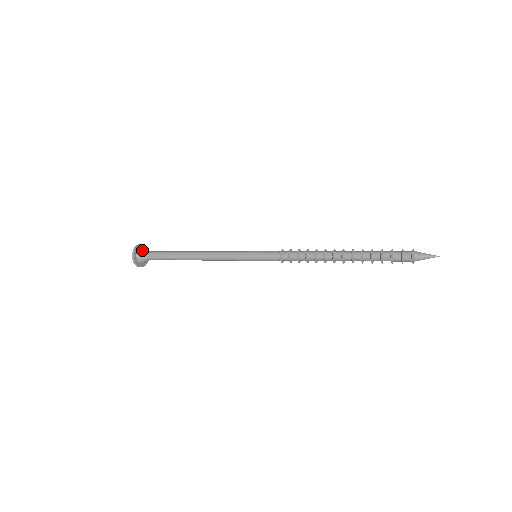
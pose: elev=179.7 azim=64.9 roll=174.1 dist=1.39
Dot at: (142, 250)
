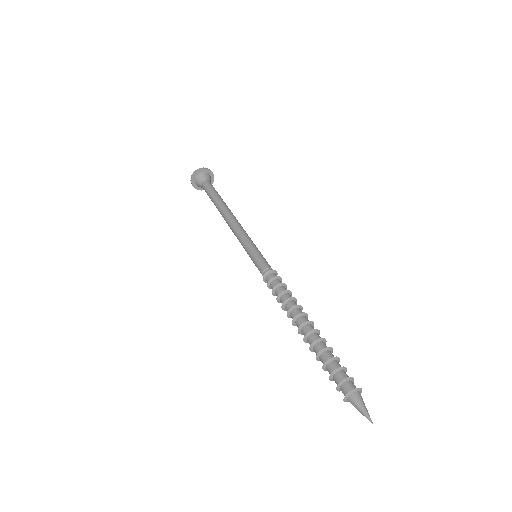
Dot at: (199, 177)
